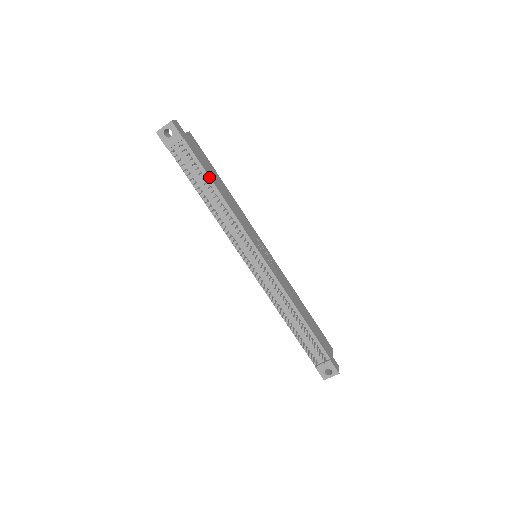
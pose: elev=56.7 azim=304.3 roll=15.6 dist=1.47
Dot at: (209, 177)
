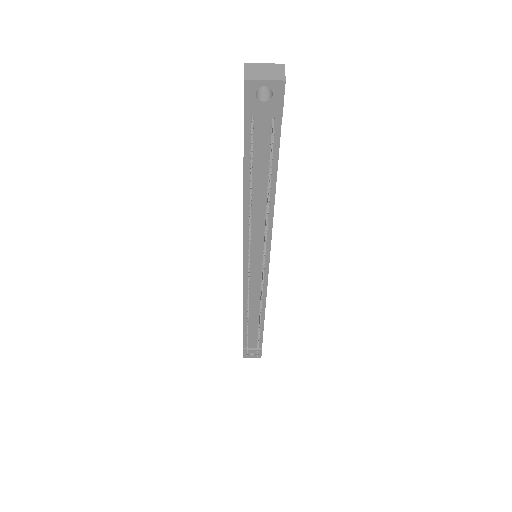
Dot at: (276, 177)
